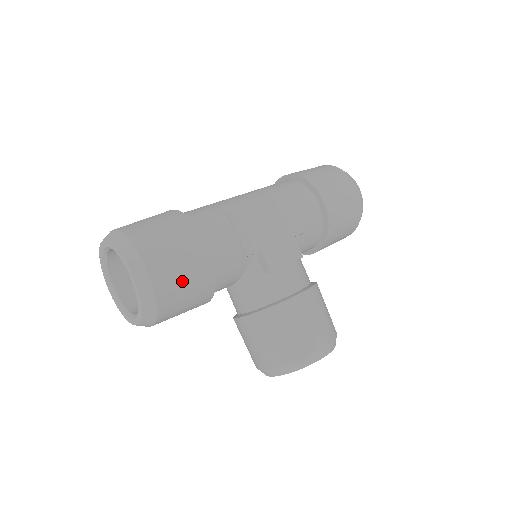
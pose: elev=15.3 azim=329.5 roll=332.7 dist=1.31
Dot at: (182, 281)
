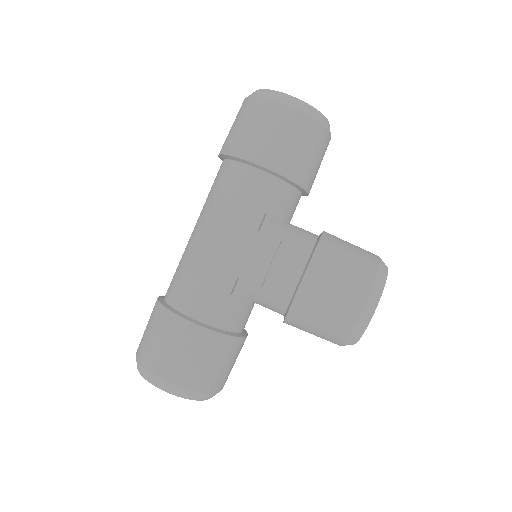
Dot at: (198, 363)
